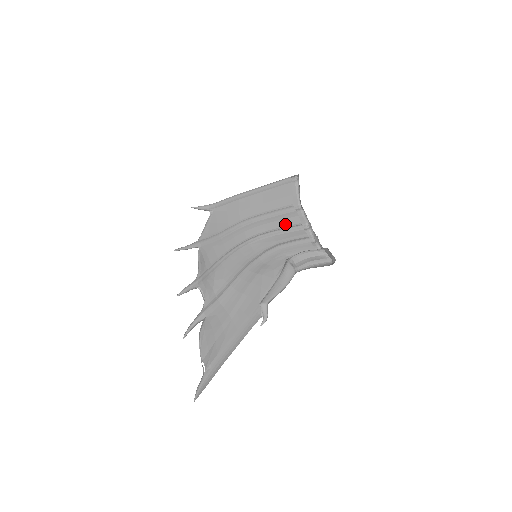
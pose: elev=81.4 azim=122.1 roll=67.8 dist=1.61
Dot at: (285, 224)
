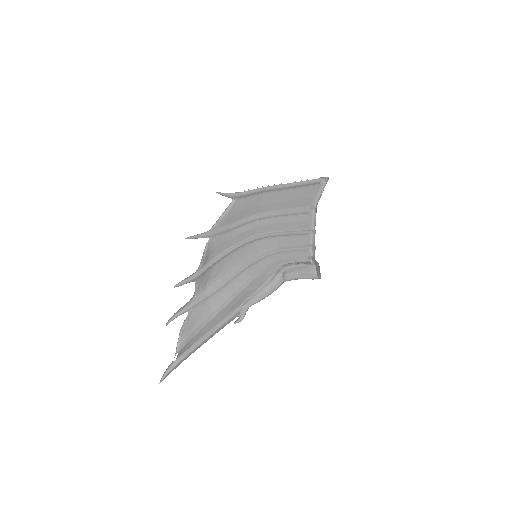
Dot at: (294, 227)
